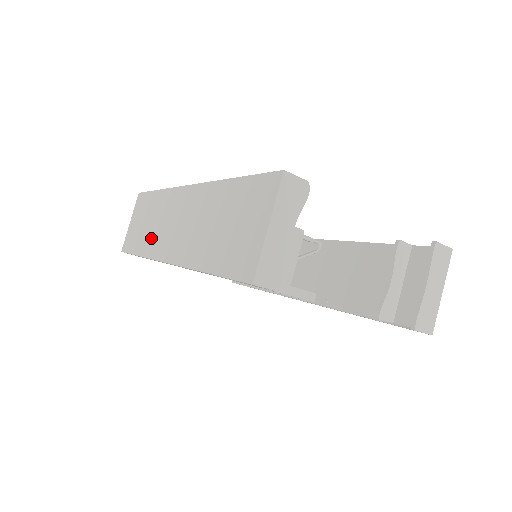
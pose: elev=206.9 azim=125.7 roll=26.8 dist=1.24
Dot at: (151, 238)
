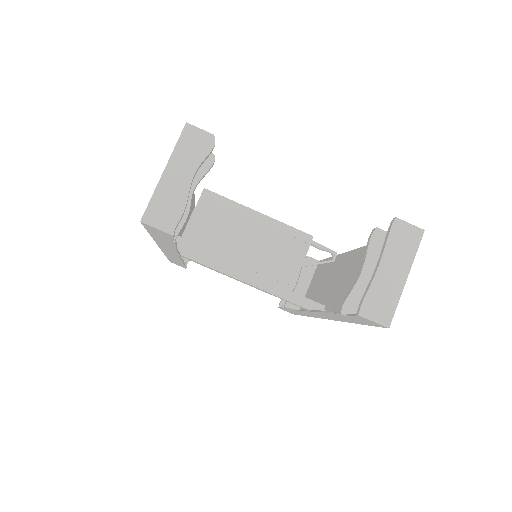
Dot at: occluded
